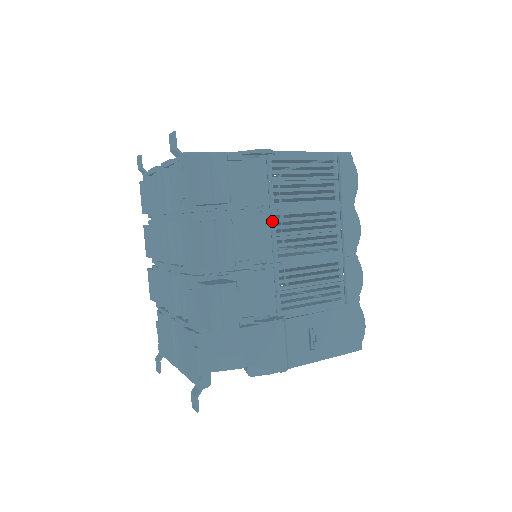
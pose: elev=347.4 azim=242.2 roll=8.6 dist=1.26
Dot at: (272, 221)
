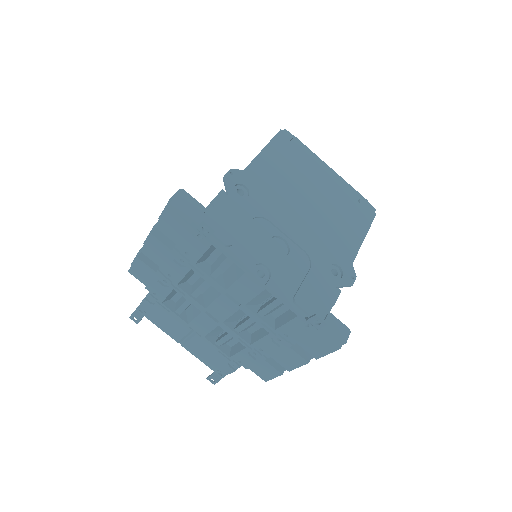
Dot at: occluded
